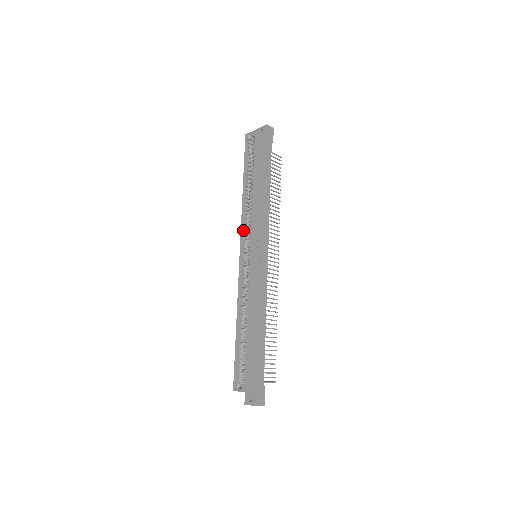
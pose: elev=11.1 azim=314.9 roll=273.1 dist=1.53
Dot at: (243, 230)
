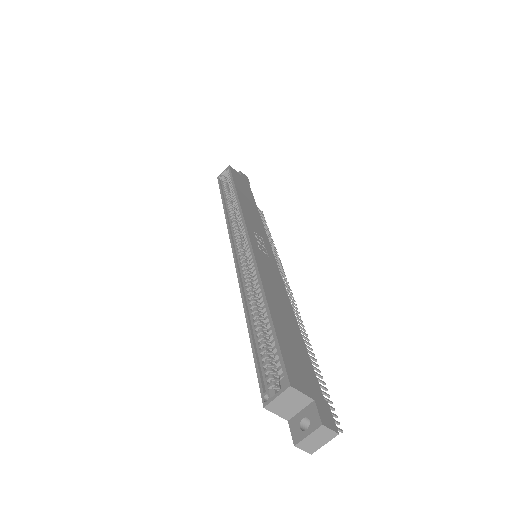
Dot at: (231, 232)
